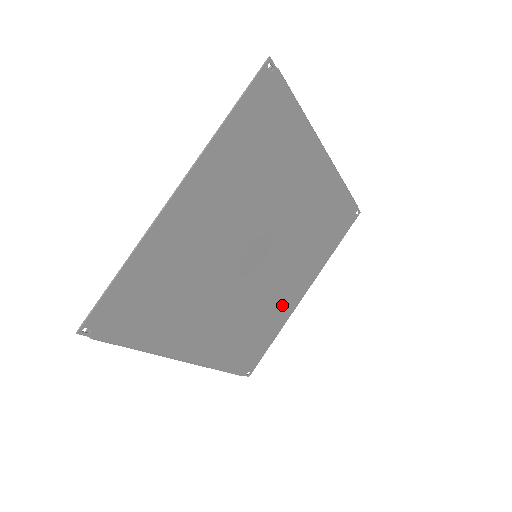
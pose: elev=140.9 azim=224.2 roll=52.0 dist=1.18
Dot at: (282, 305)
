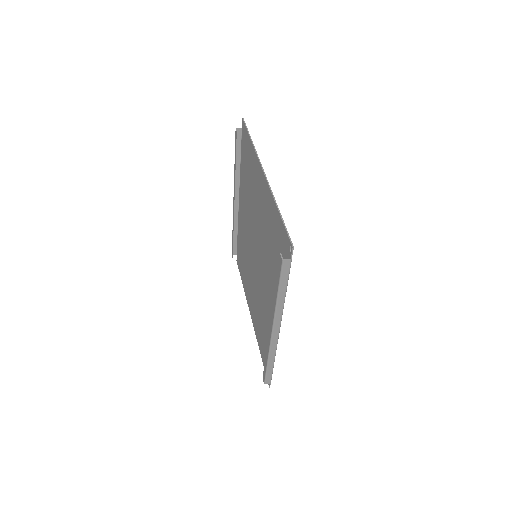
Dot at: (256, 317)
